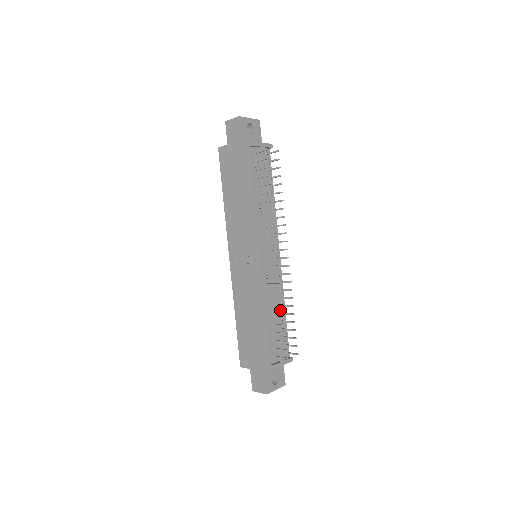
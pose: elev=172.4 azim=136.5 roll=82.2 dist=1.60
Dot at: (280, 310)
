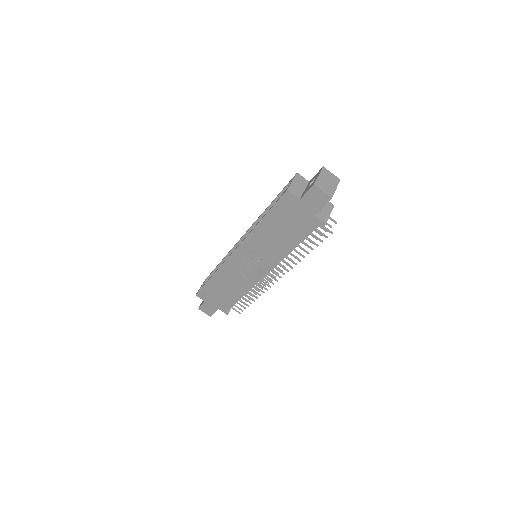
Dot at: occluded
